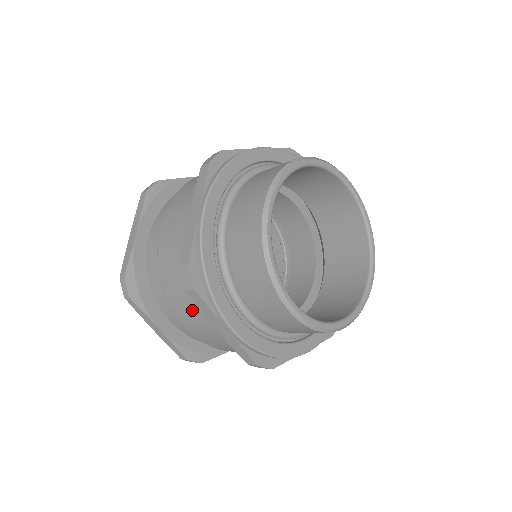
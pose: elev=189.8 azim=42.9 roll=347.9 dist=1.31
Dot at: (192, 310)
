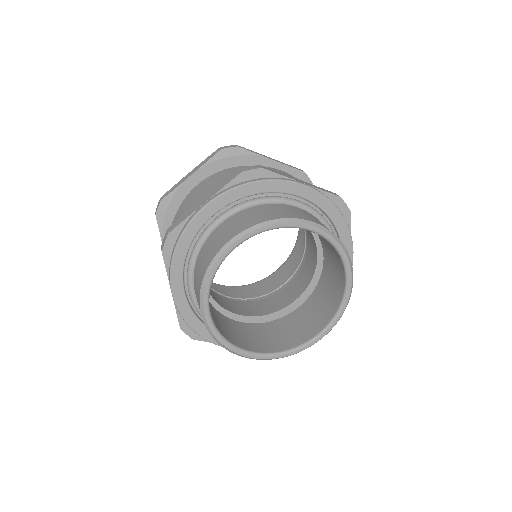
Dot at: occluded
